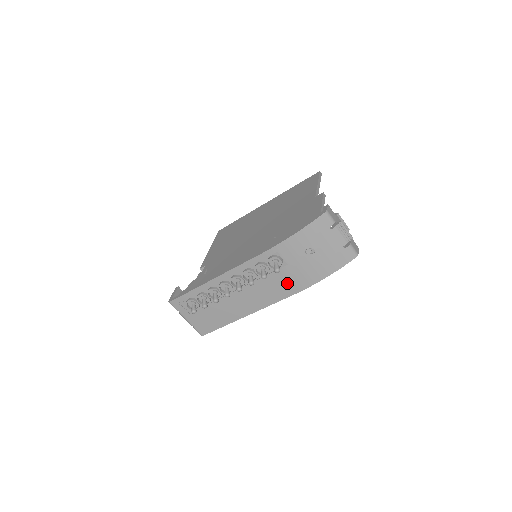
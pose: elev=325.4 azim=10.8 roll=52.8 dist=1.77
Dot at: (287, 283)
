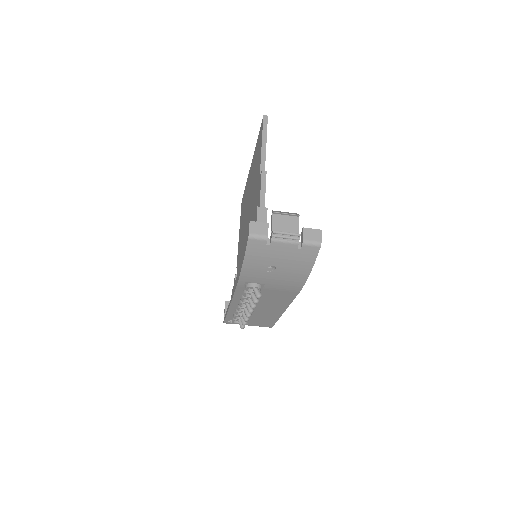
Dot at: (282, 291)
